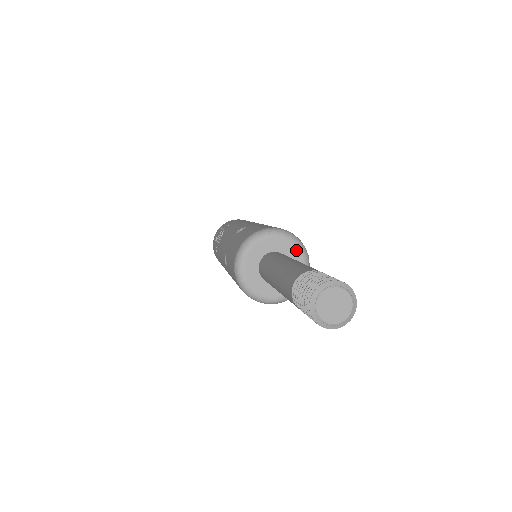
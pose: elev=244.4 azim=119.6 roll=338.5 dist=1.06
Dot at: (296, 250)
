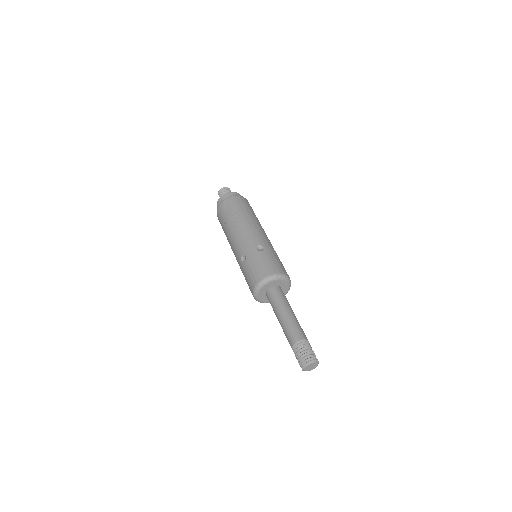
Dot at: (287, 287)
